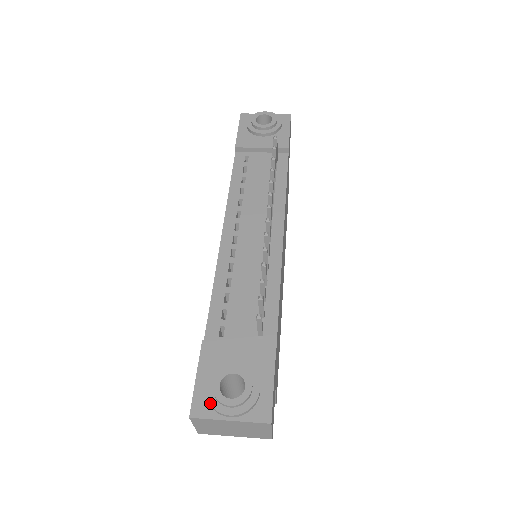
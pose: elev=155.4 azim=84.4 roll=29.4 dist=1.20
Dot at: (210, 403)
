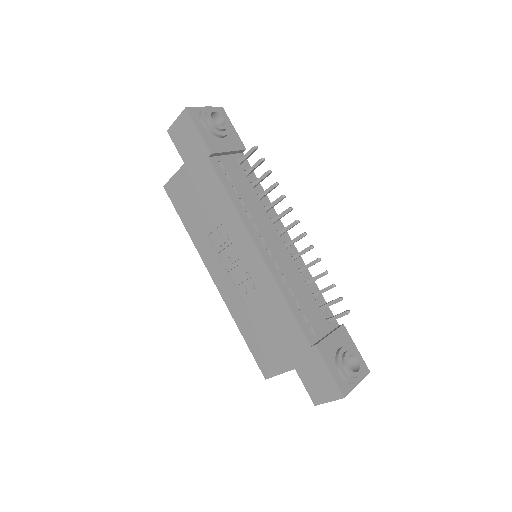
Dot at: (350, 381)
